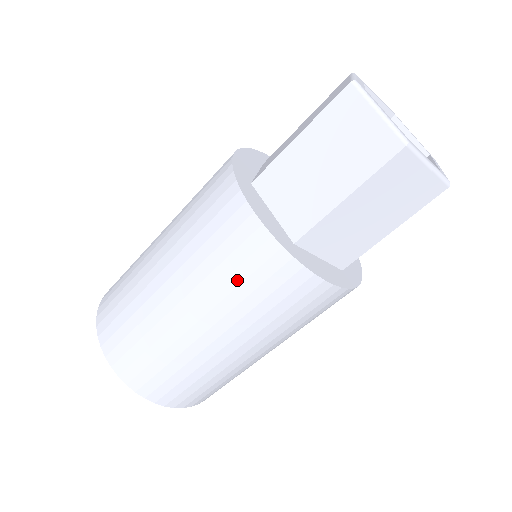
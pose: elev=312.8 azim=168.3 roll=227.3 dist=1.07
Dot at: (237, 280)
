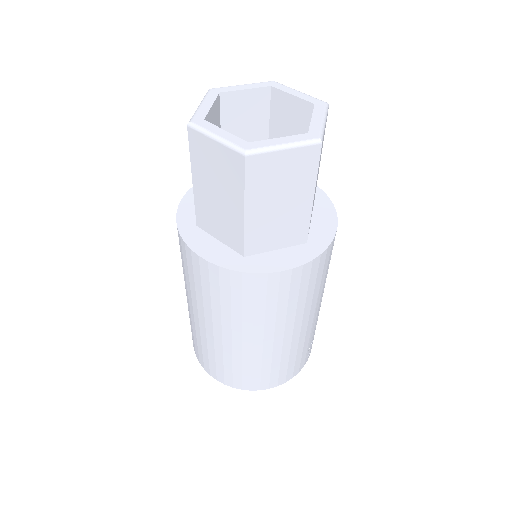
Dot at: (227, 302)
